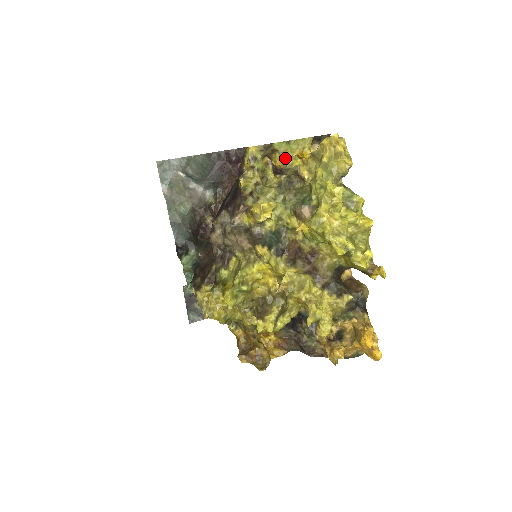
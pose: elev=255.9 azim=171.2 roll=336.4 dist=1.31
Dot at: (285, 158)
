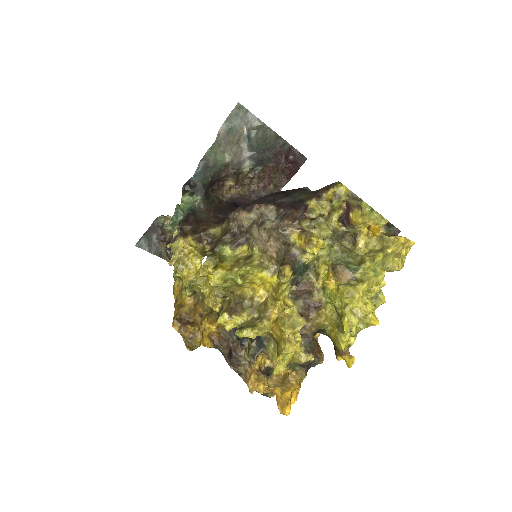
Dot at: (362, 220)
